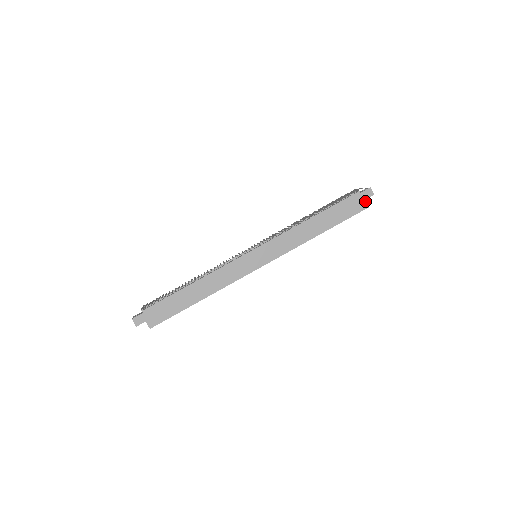
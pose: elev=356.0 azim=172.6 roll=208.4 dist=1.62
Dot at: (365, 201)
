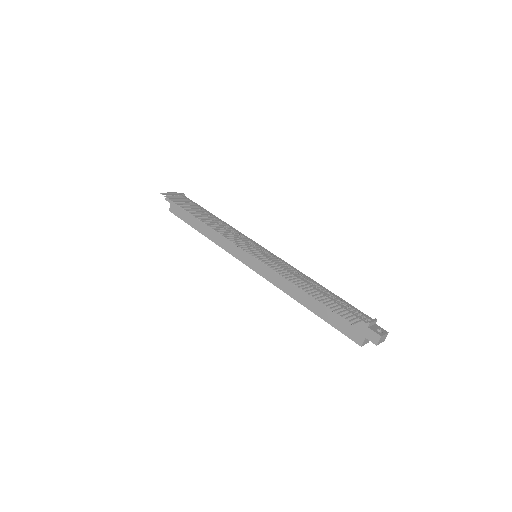
Dot at: (364, 338)
